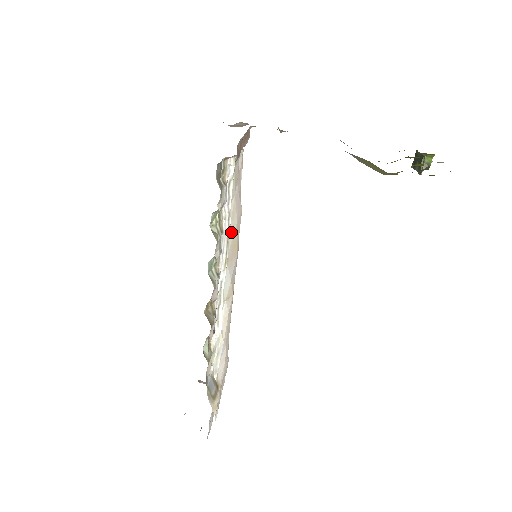
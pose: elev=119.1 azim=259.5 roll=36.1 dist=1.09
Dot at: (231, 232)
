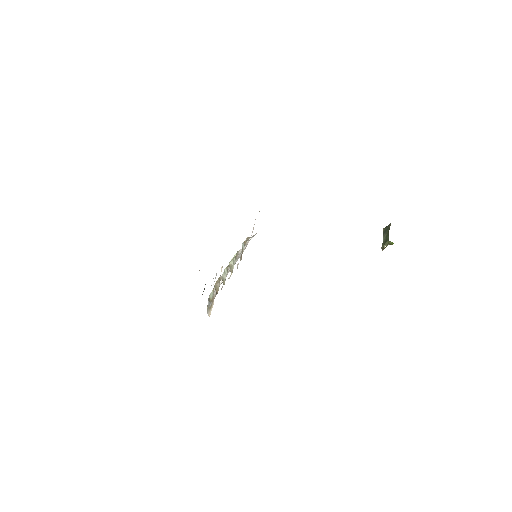
Dot at: occluded
